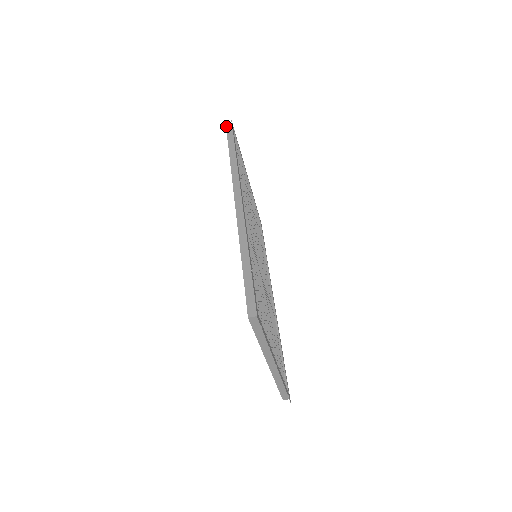
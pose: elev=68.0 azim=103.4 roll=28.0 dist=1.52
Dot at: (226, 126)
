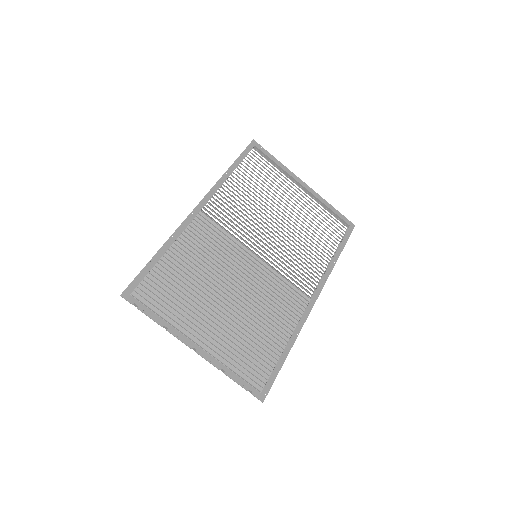
Dot at: occluded
